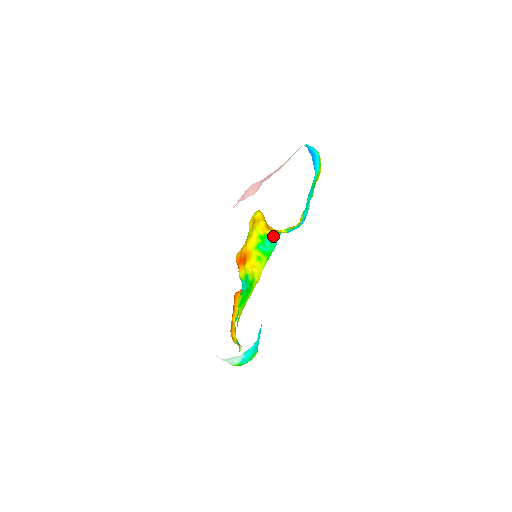
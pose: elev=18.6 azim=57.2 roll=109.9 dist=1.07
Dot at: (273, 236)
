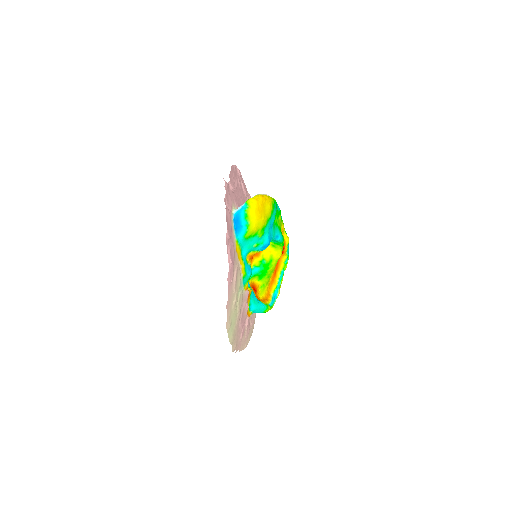
Dot at: occluded
